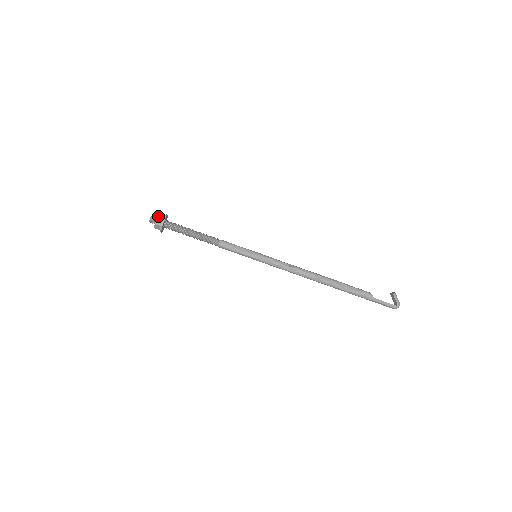
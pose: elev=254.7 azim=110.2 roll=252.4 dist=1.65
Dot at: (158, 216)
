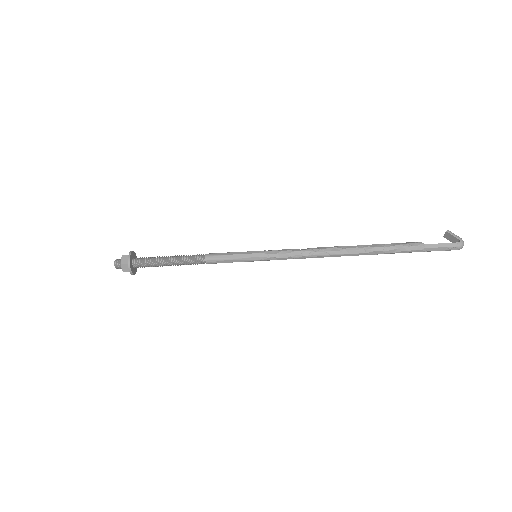
Dot at: (122, 255)
